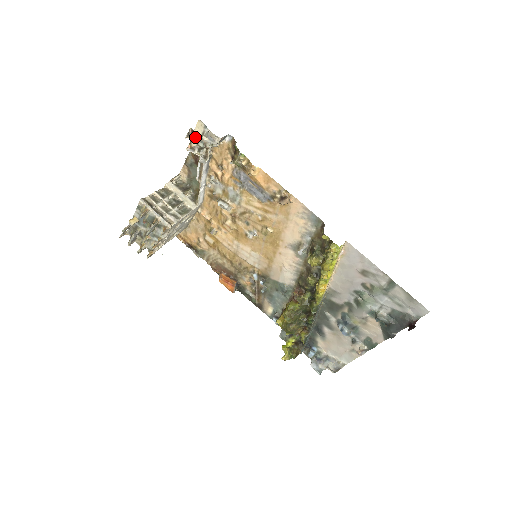
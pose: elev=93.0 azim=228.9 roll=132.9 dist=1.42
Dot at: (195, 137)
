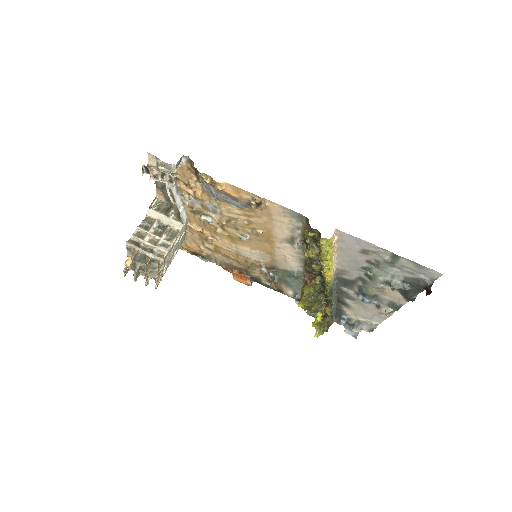
Dot at: (151, 172)
